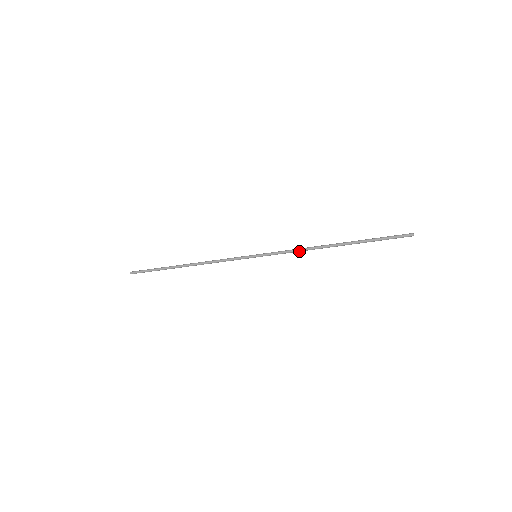
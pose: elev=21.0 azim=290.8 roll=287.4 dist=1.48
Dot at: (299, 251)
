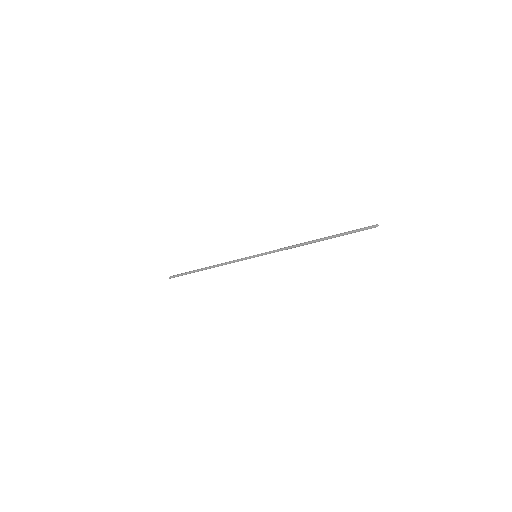
Dot at: occluded
